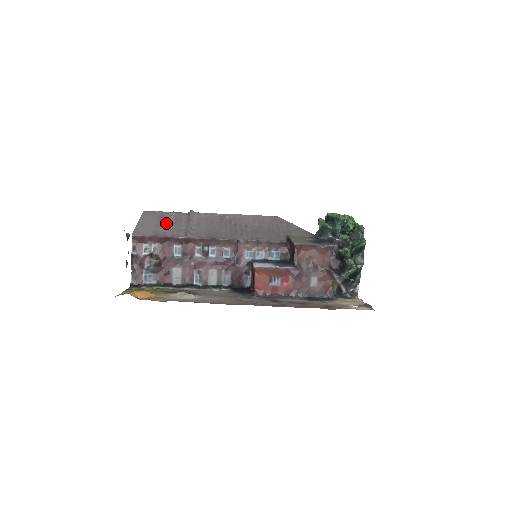
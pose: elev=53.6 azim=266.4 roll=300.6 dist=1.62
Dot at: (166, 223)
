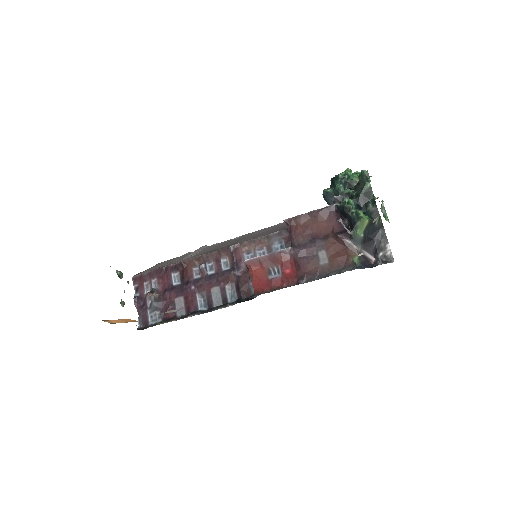
Dot at: occluded
